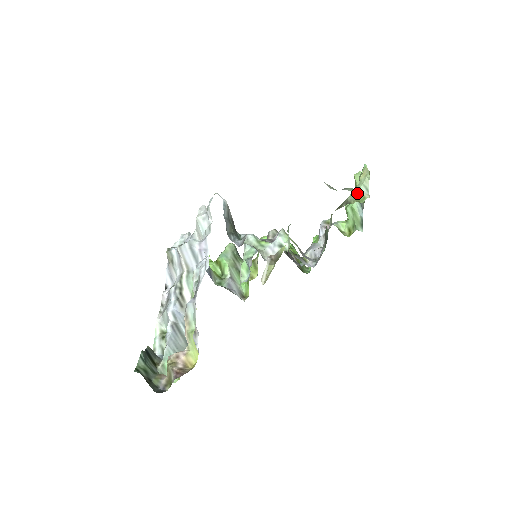
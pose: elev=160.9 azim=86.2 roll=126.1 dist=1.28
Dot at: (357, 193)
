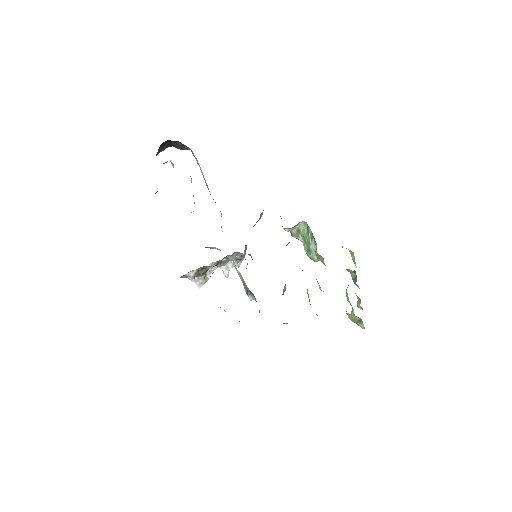
Dot at: occluded
